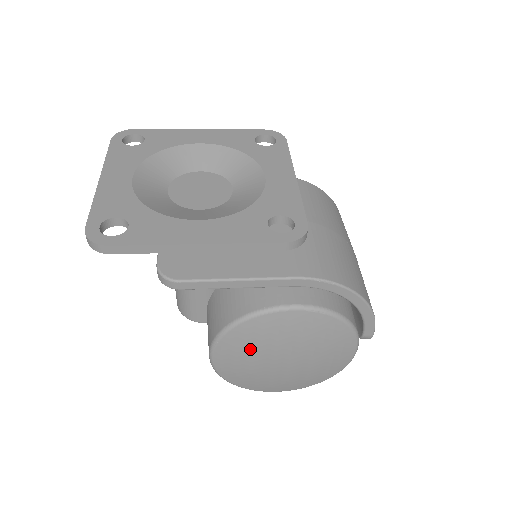
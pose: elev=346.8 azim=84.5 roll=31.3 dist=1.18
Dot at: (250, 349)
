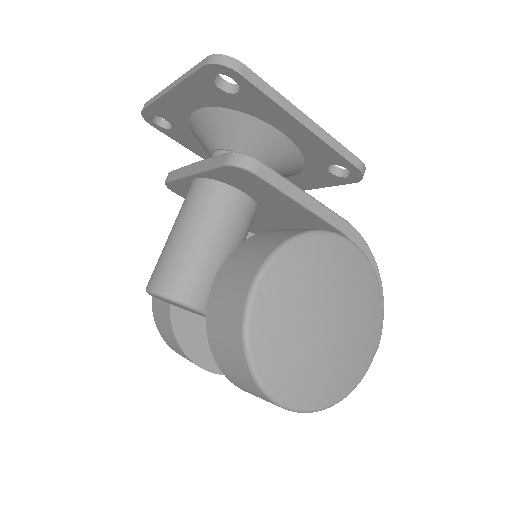
Dot at: (304, 281)
